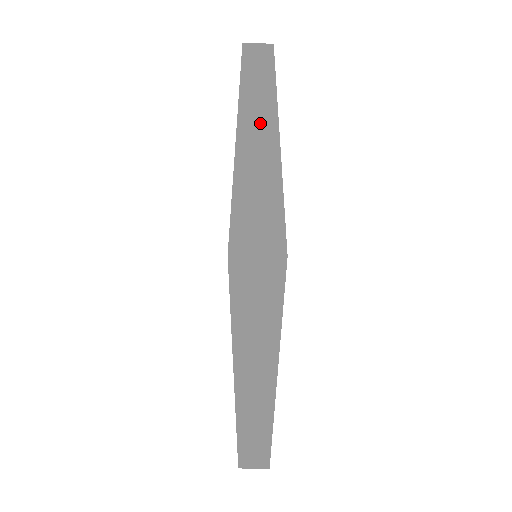
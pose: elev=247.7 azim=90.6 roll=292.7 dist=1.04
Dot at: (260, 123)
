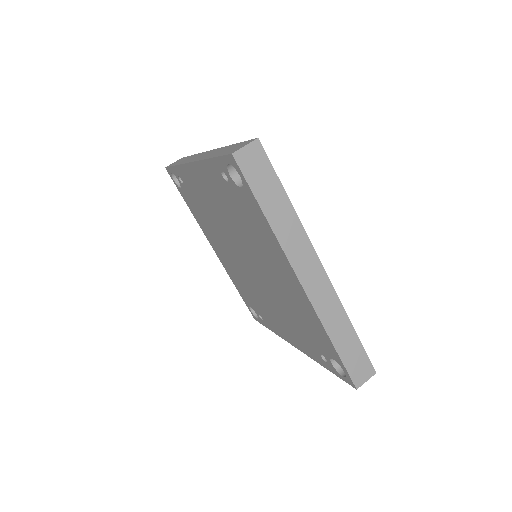
Dot at: occluded
